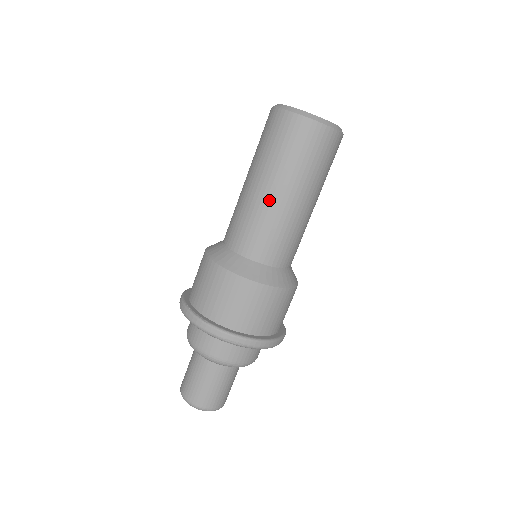
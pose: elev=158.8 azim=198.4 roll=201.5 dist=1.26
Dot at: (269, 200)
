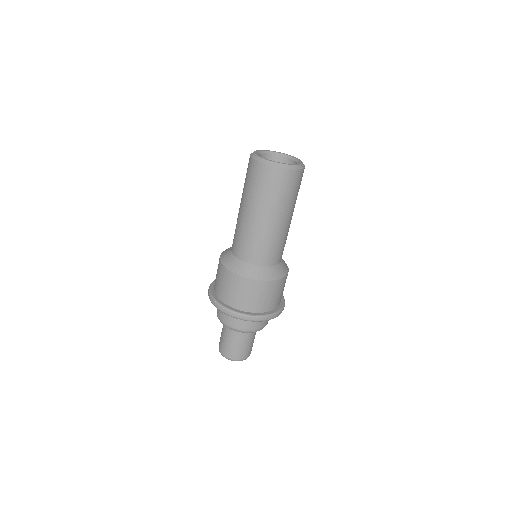
Dot at: (284, 227)
